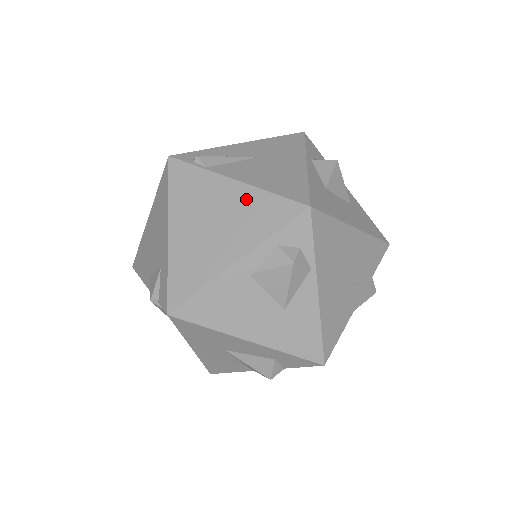
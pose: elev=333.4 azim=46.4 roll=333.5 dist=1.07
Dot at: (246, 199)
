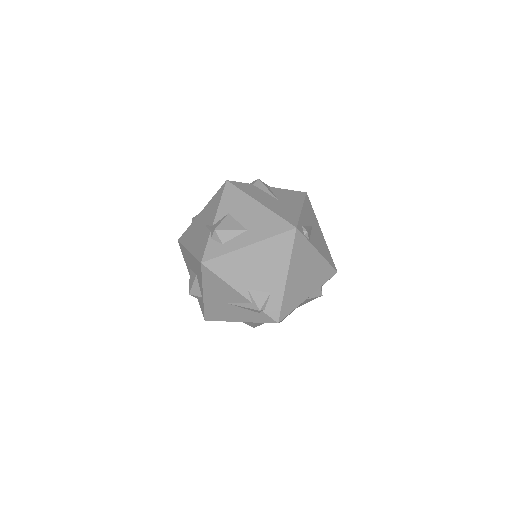
Dot at: (320, 264)
